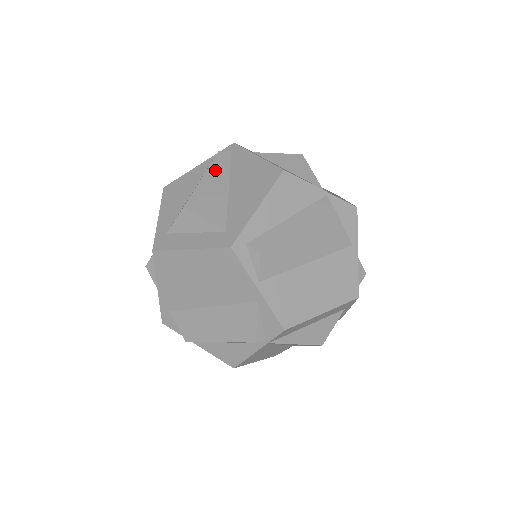
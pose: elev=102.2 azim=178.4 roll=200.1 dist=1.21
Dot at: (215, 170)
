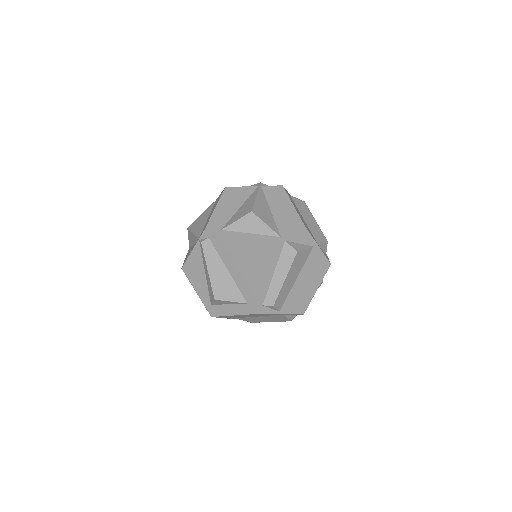
Dot at: (211, 261)
